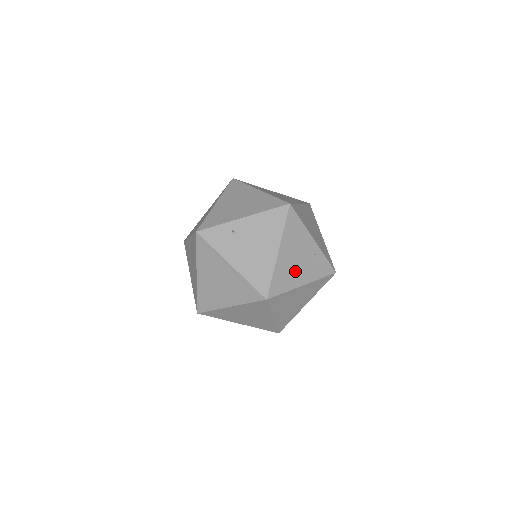
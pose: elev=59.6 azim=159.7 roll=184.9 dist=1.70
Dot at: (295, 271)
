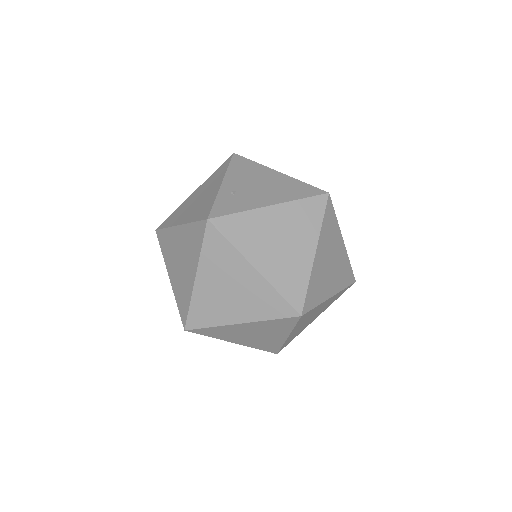
Dot at: occluded
